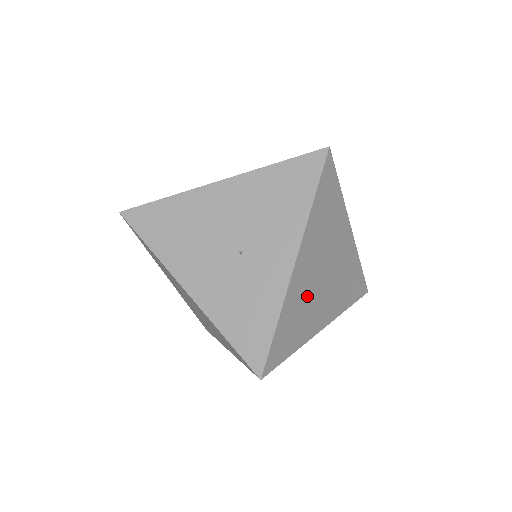
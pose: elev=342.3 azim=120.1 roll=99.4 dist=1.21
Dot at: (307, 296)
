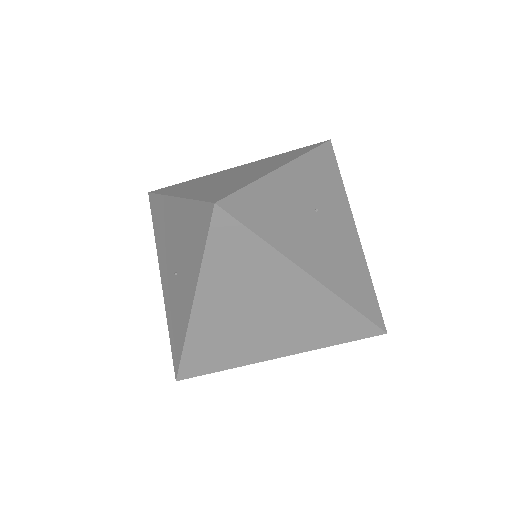
Dot at: (230, 332)
